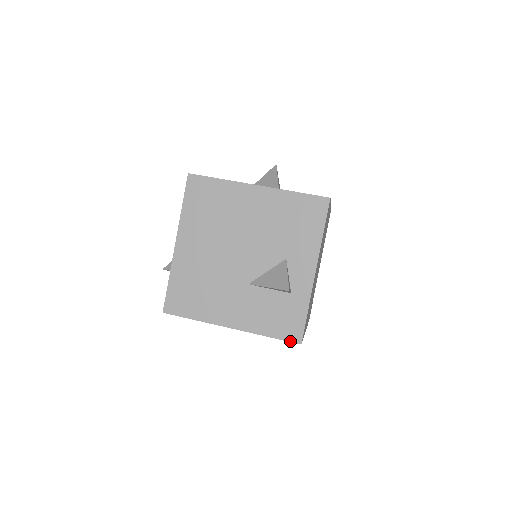
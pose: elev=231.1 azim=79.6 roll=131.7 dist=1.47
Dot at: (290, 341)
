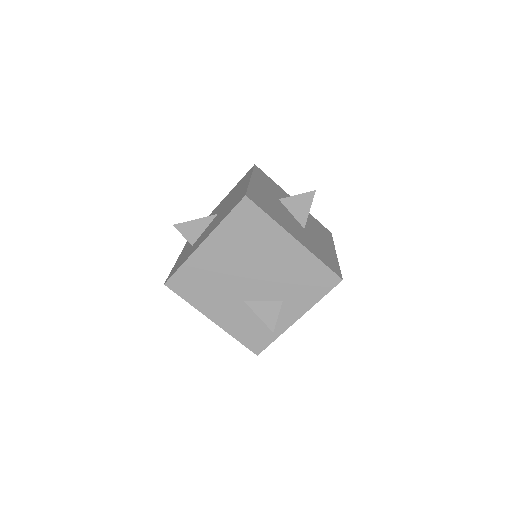
Dot at: (251, 350)
